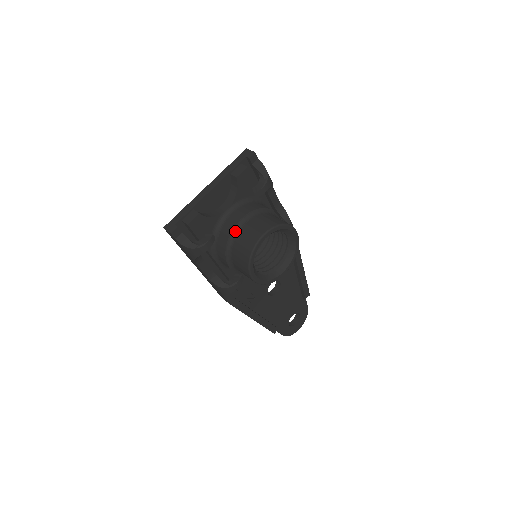
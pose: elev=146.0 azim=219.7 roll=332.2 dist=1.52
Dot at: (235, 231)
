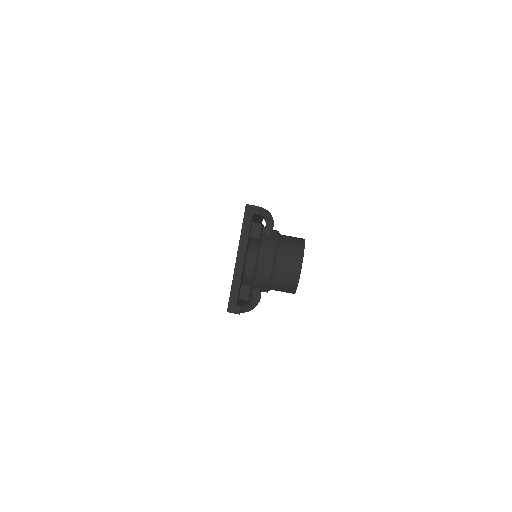
Dot at: (273, 274)
